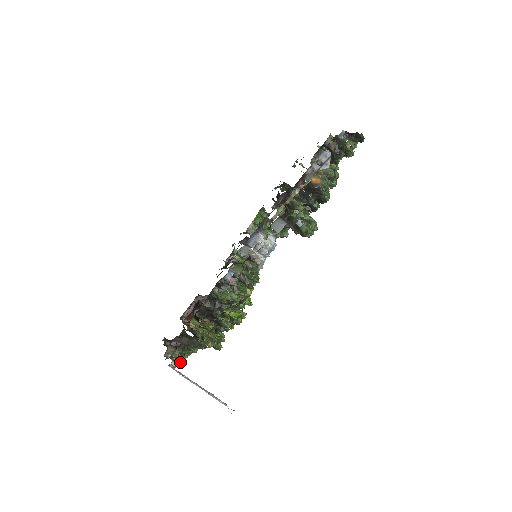
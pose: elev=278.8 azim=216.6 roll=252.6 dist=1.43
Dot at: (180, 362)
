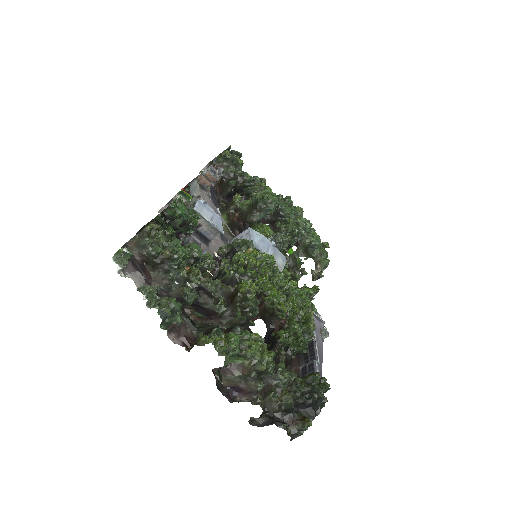
Dot at: (212, 341)
